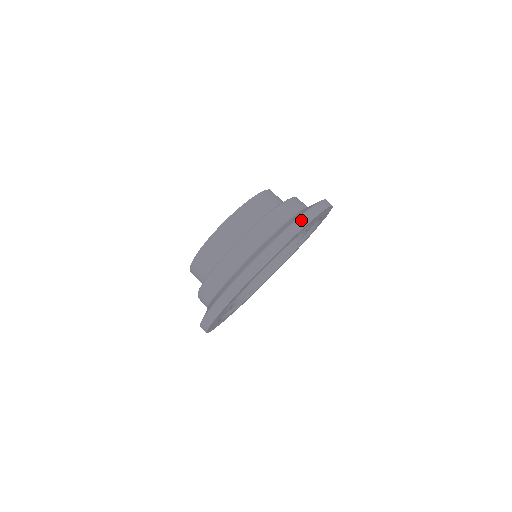
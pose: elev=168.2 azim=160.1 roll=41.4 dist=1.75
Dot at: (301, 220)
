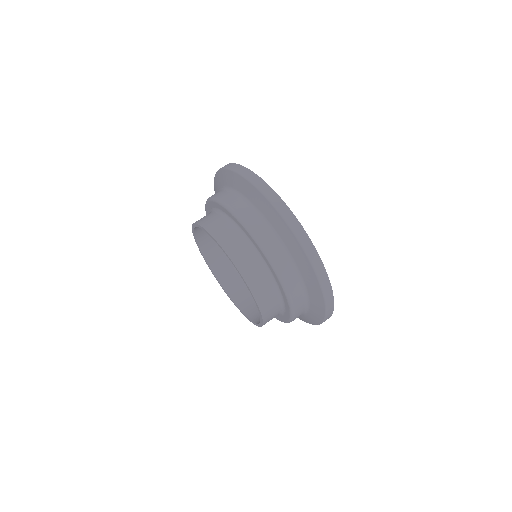
Dot at: (313, 259)
